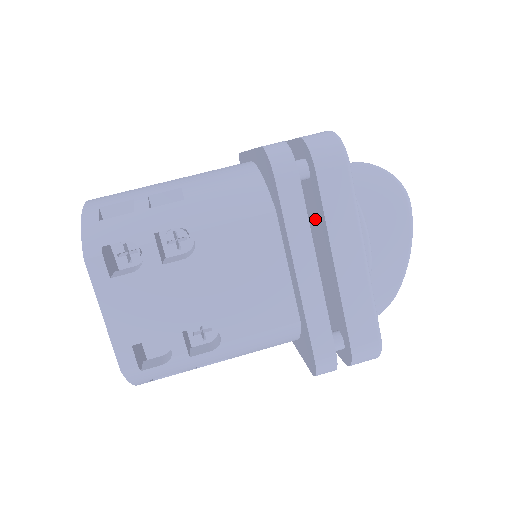
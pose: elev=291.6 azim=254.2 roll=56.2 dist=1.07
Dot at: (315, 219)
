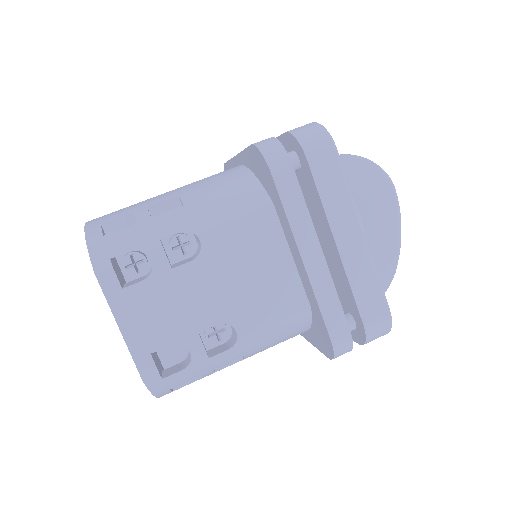
Dot at: (311, 207)
